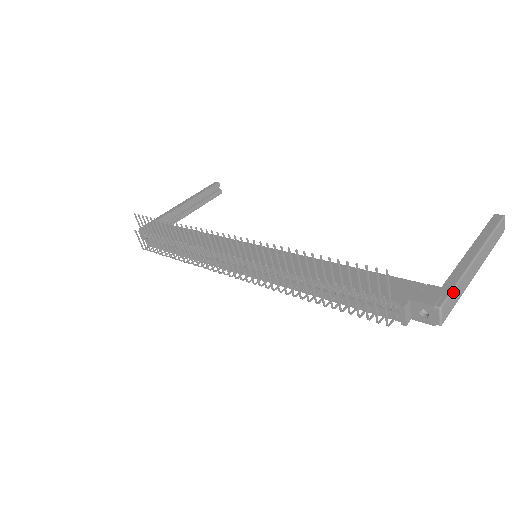
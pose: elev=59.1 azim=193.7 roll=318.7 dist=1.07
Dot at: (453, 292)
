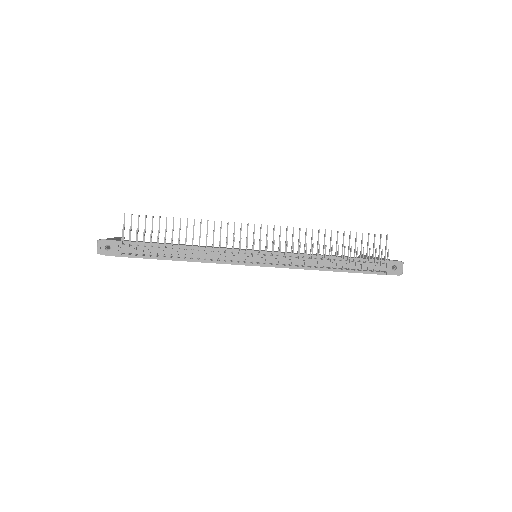
Dot at: occluded
